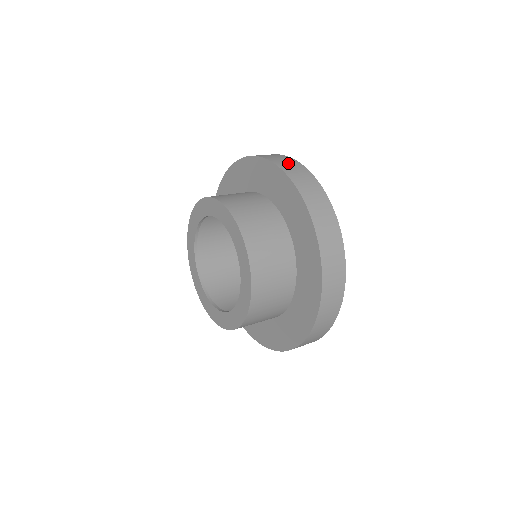
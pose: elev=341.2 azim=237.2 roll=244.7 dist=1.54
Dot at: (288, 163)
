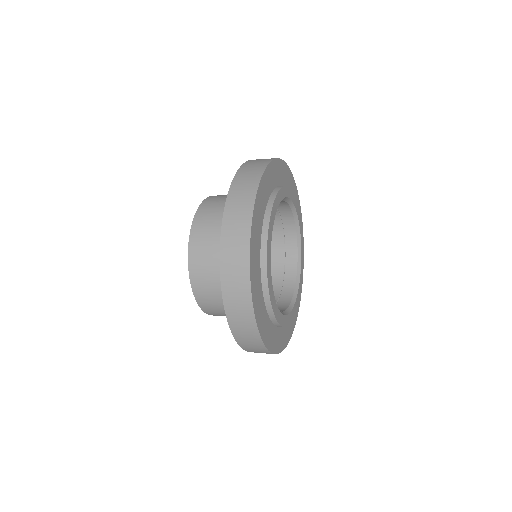
Dot at: occluded
